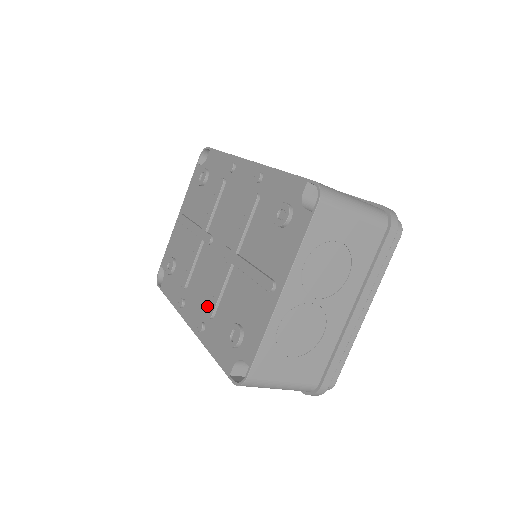
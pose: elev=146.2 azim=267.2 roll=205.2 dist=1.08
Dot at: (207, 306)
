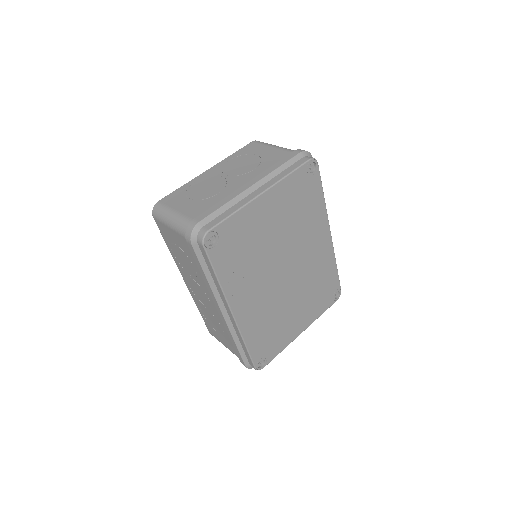
Dot at: occluded
